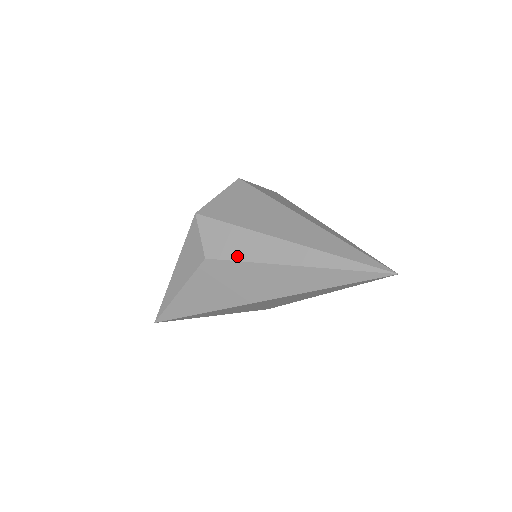
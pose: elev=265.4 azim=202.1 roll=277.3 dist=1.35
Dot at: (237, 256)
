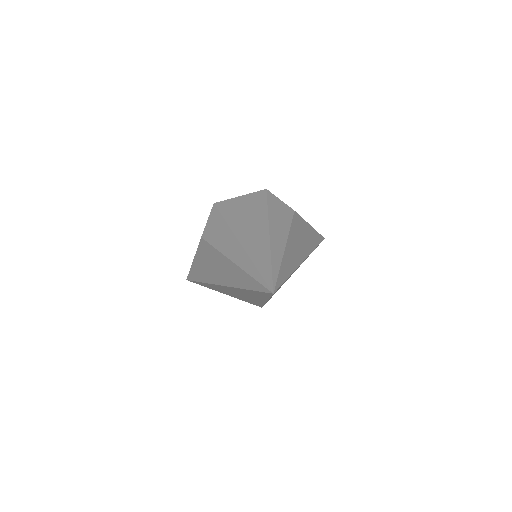
Dot at: (213, 242)
